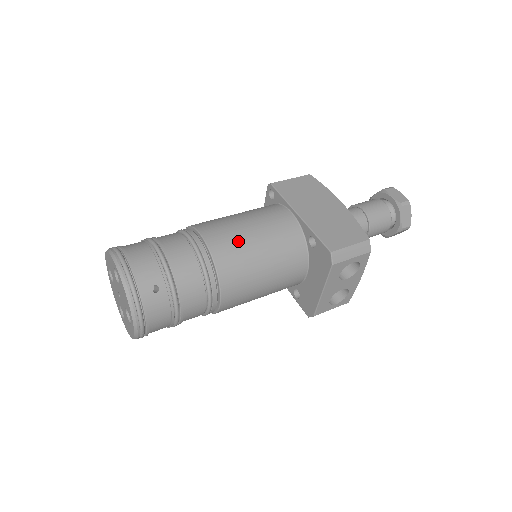
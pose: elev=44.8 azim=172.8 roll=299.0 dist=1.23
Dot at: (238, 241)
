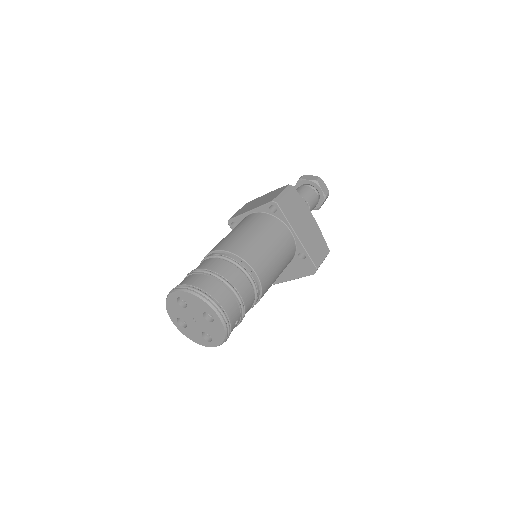
Dot at: (272, 269)
